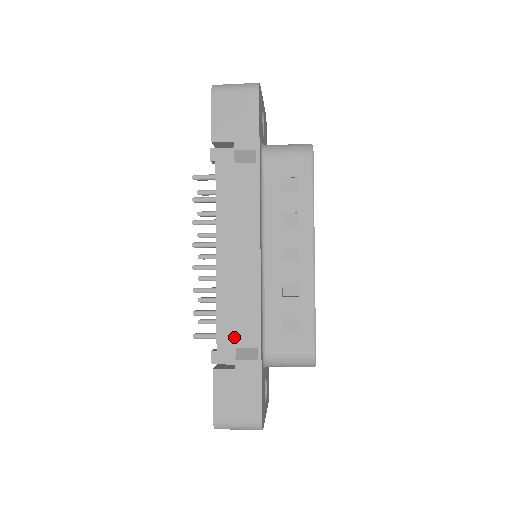
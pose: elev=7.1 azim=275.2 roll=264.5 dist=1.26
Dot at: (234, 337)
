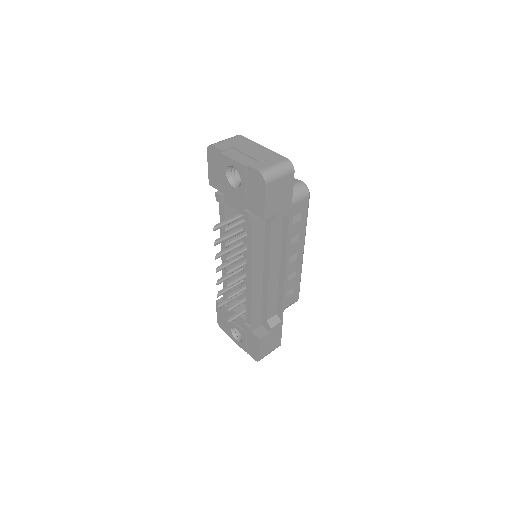
Dot at: (260, 314)
